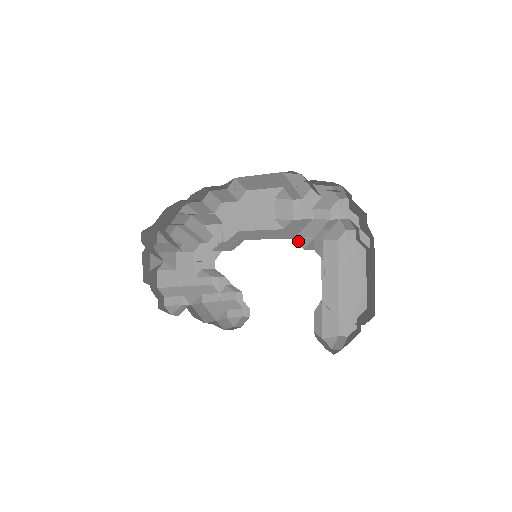
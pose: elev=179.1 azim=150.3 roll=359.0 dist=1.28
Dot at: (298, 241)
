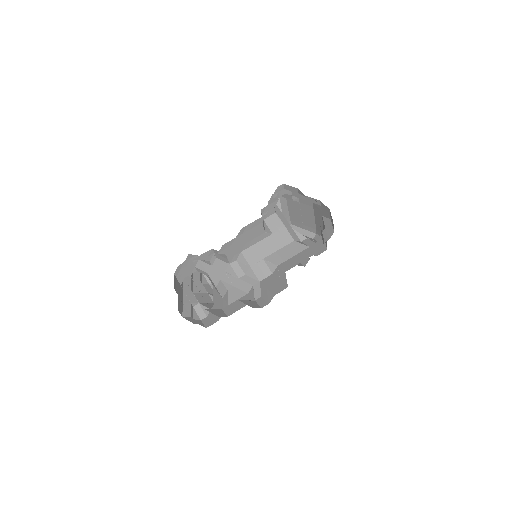
Dot at: (296, 240)
